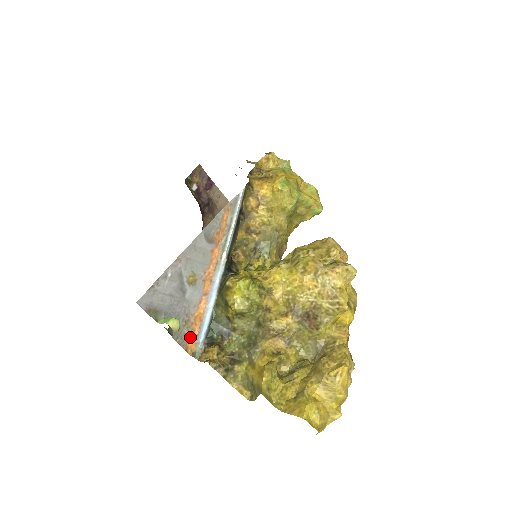
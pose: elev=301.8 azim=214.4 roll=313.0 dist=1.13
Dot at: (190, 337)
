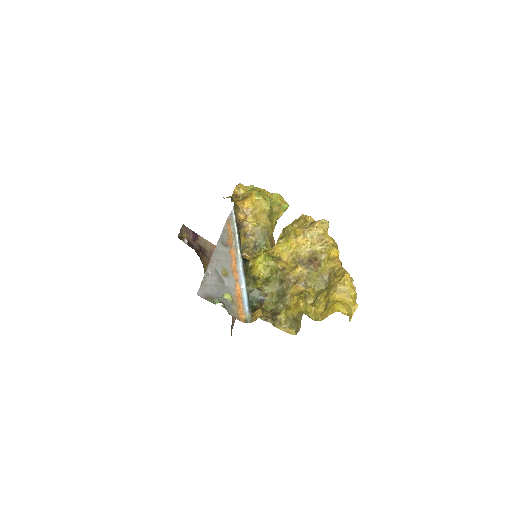
Dot at: (239, 311)
